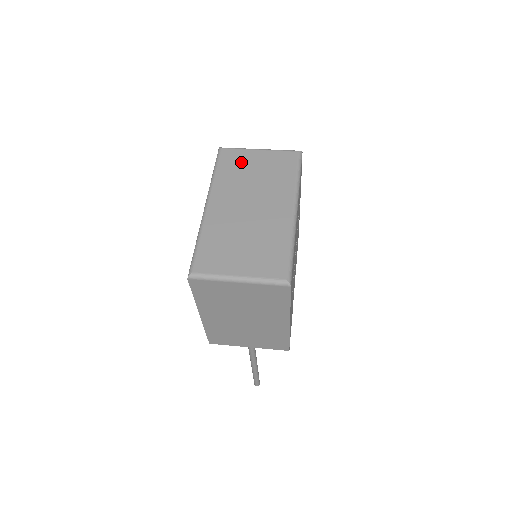
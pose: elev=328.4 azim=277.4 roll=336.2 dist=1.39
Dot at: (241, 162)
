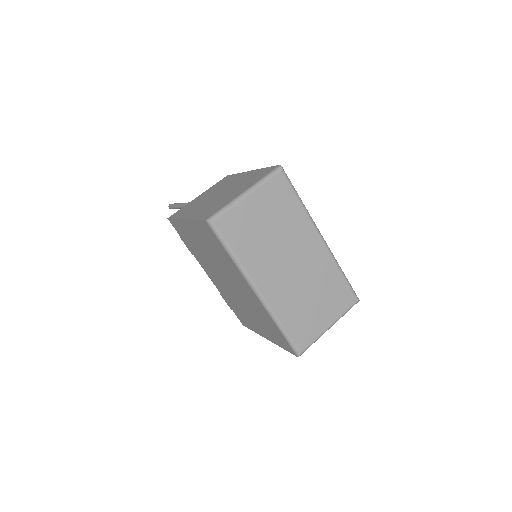
Dot at: (246, 224)
